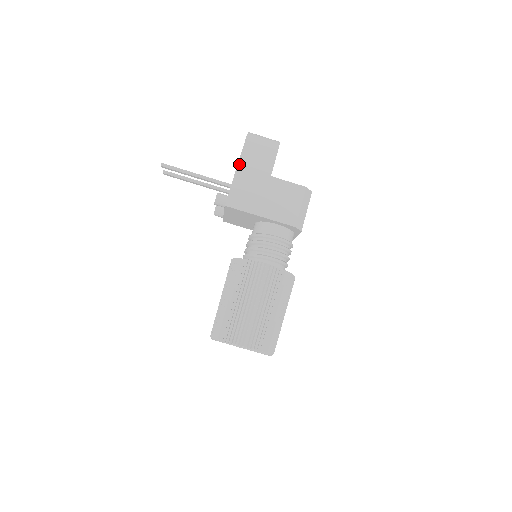
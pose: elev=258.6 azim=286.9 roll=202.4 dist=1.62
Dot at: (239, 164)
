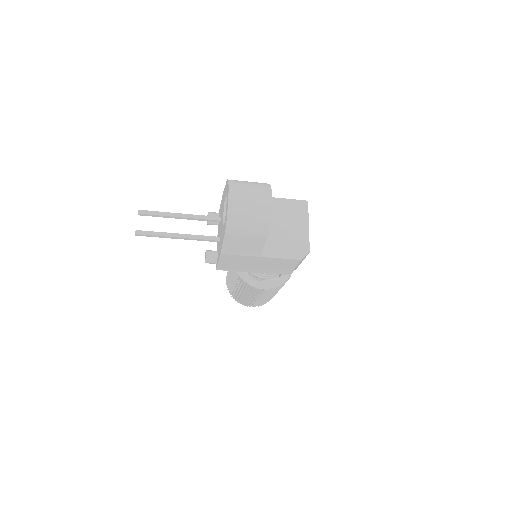
Dot at: (222, 253)
